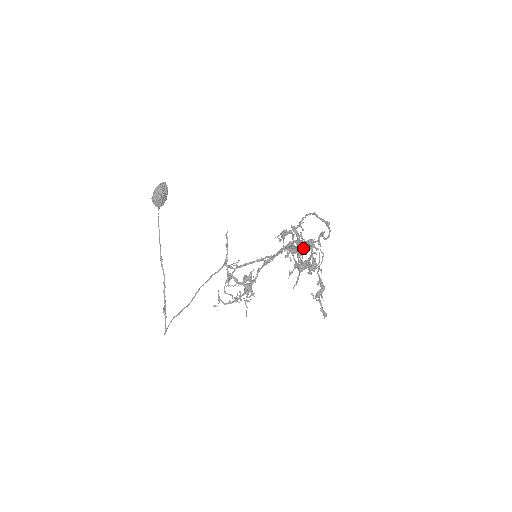
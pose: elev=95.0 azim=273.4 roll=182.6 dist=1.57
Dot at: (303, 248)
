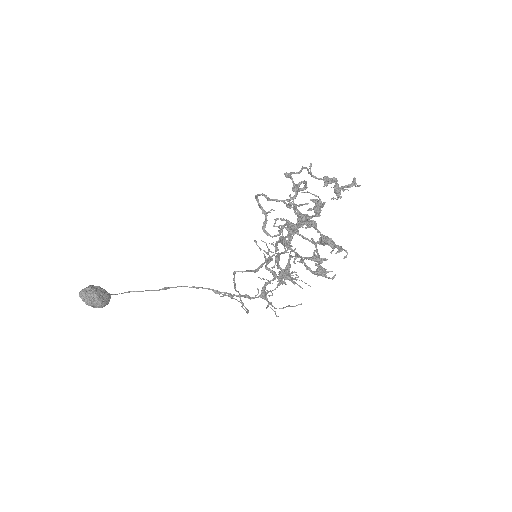
Dot at: occluded
